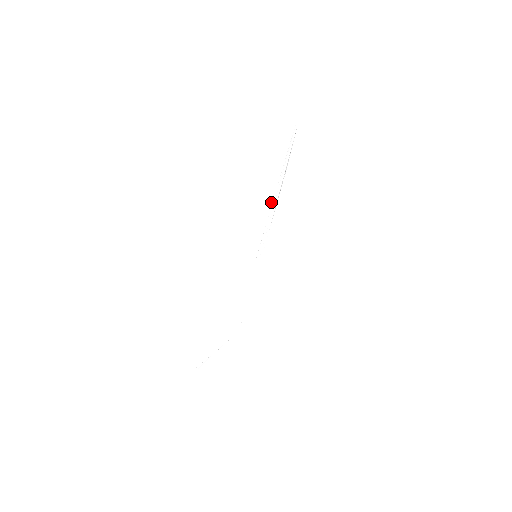
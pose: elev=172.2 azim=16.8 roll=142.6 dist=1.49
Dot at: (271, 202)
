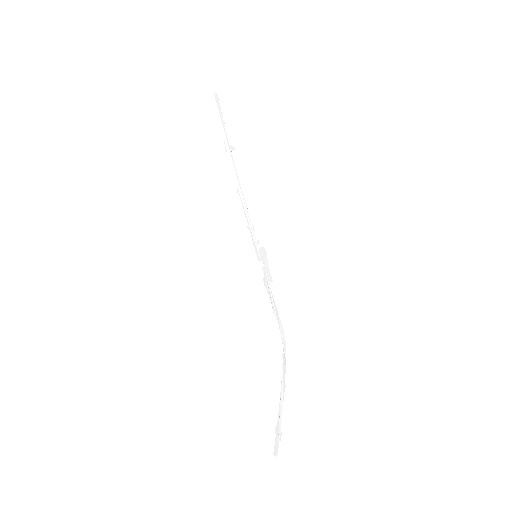
Dot at: (237, 191)
